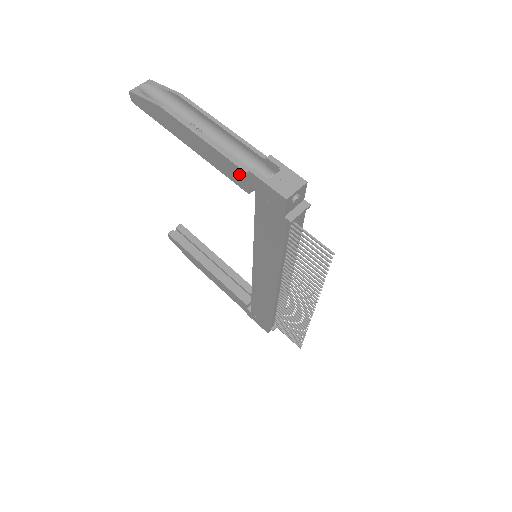
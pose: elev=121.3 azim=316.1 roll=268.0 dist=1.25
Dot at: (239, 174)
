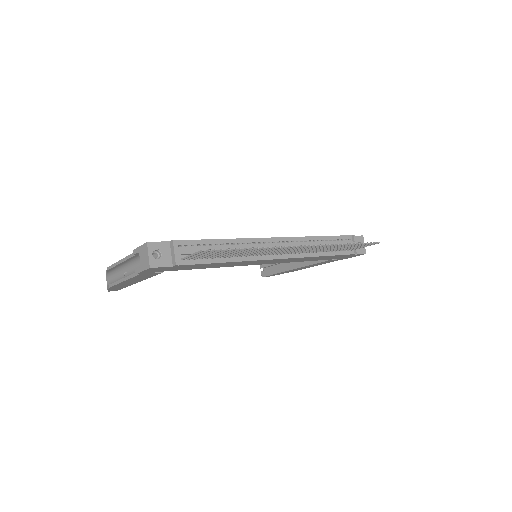
Dot at: (144, 275)
